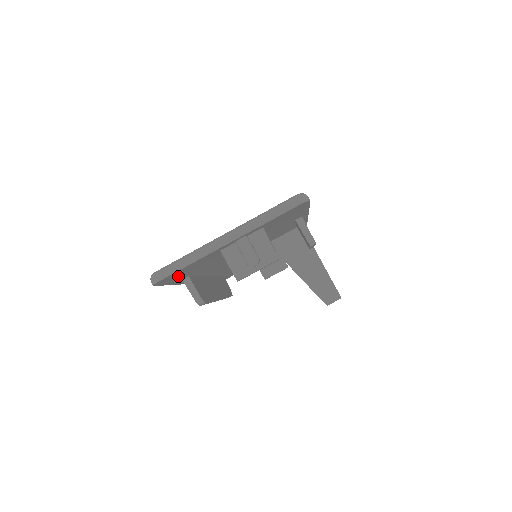
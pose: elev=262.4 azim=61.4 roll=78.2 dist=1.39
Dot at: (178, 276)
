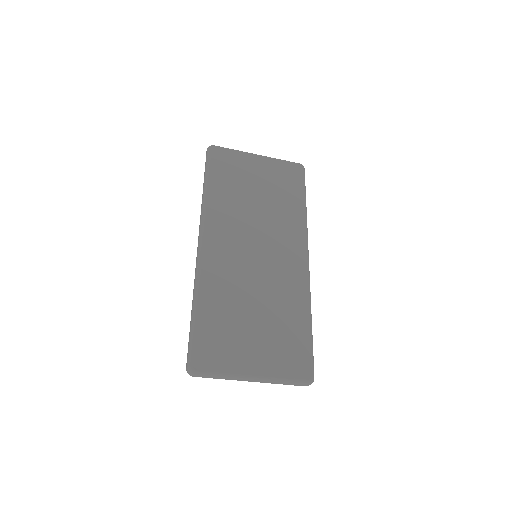
Dot at: occluded
